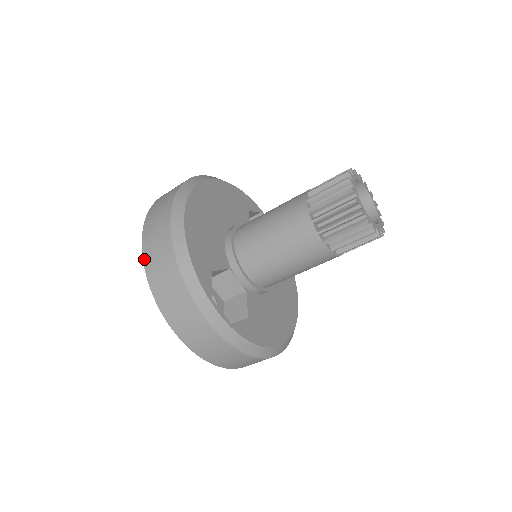
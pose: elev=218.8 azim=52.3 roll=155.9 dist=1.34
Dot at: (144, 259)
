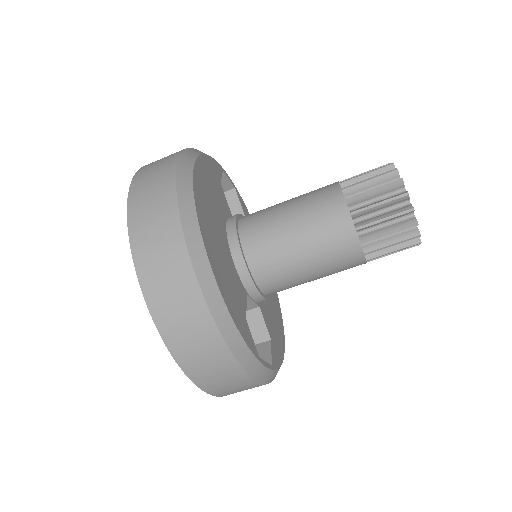
Dot at: (161, 332)
